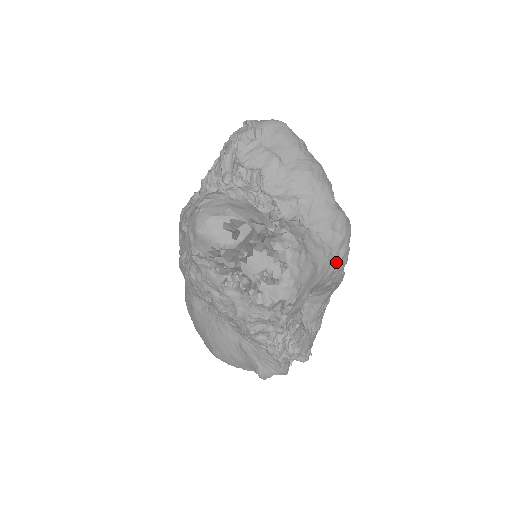
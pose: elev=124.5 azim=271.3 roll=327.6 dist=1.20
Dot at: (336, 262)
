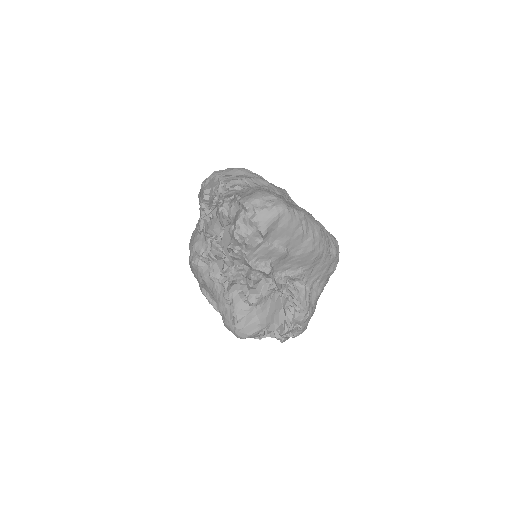
Dot at: occluded
